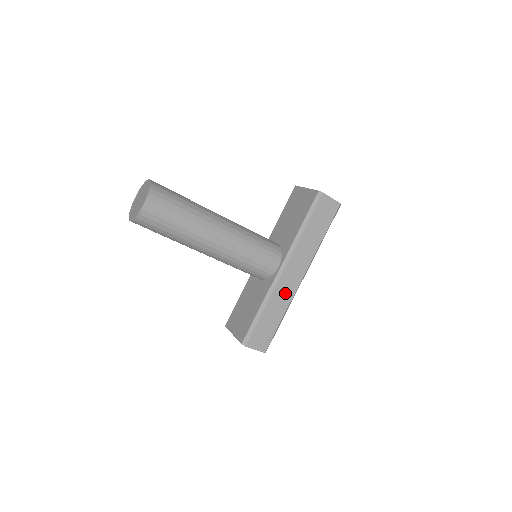
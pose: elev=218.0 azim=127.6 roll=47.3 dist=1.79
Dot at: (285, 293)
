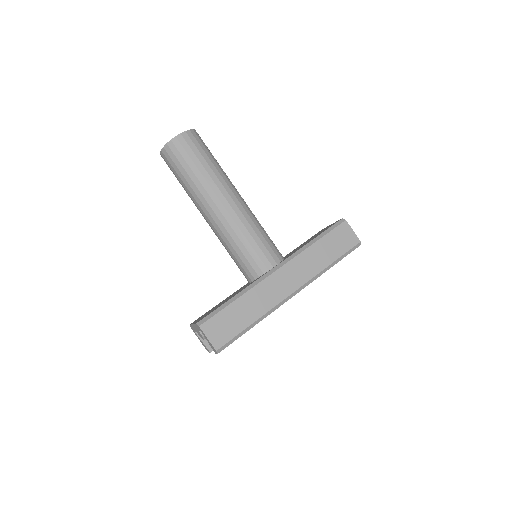
Dot at: (269, 295)
